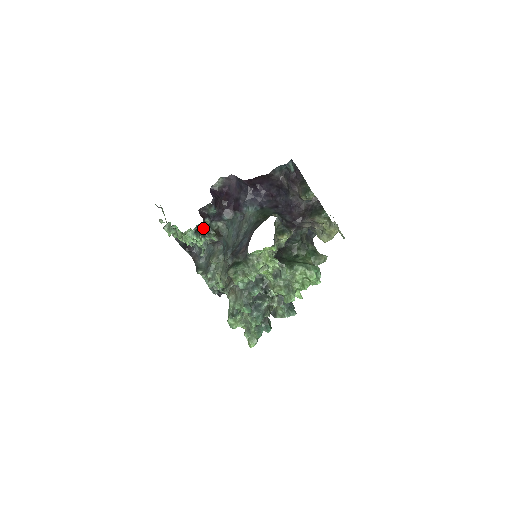
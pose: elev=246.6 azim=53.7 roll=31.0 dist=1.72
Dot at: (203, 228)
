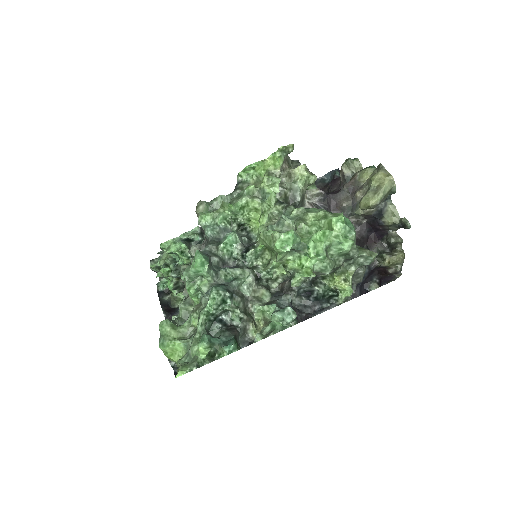
Dot at: occluded
